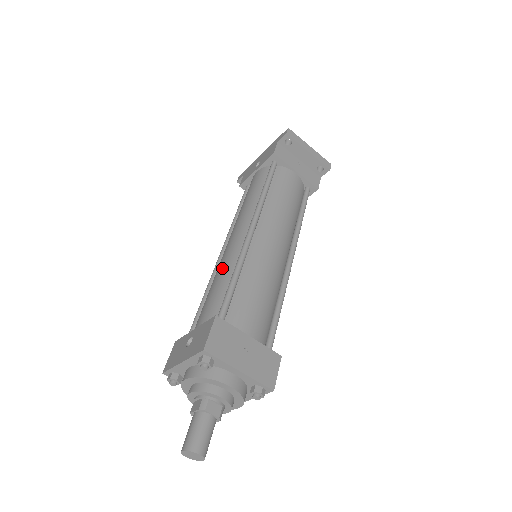
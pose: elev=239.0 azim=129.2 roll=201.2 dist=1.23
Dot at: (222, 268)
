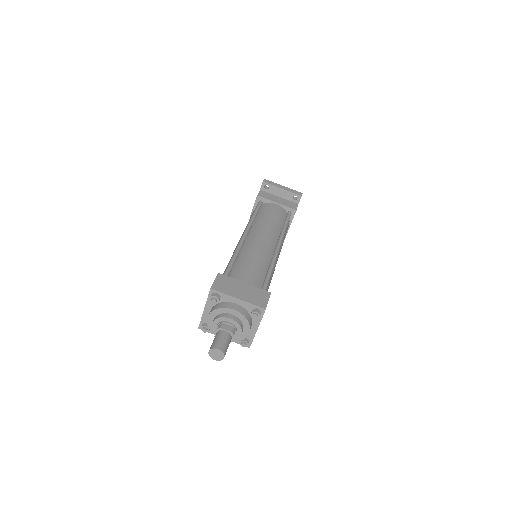
Dot at: occluded
